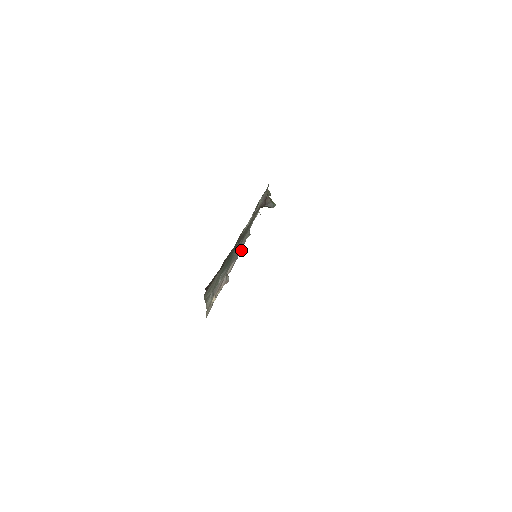
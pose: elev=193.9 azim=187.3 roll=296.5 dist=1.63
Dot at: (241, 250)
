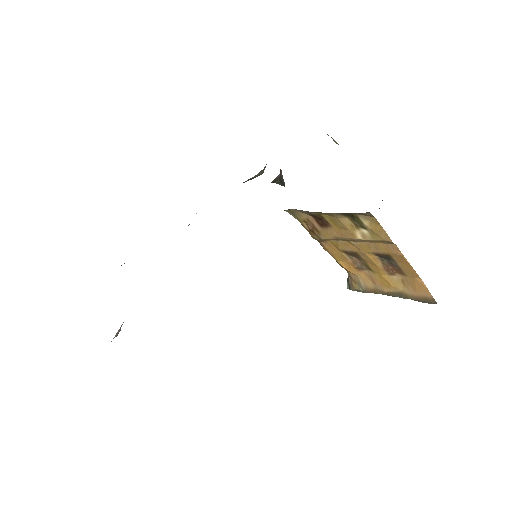
Dot at: occluded
